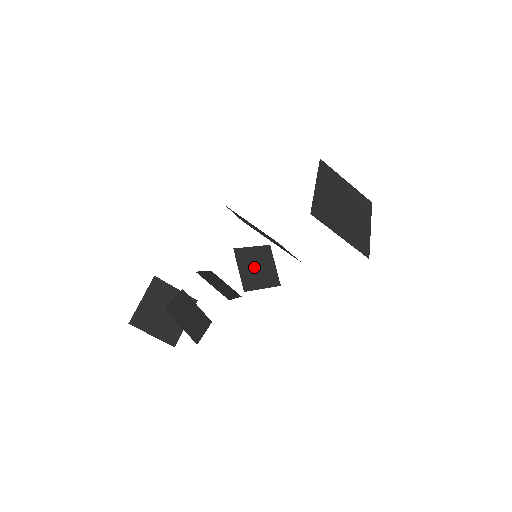
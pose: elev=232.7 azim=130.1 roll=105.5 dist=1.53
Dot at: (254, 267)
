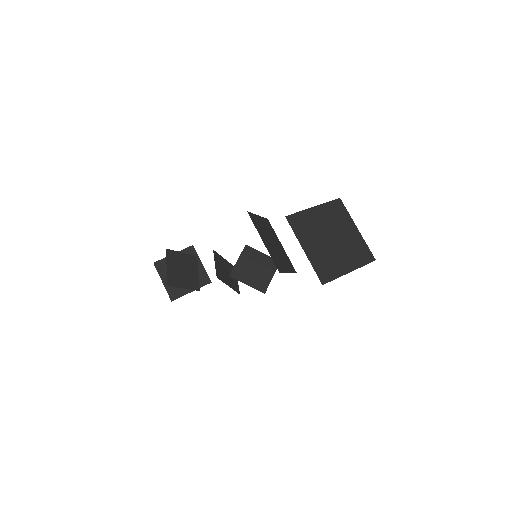
Dot at: (252, 266)
